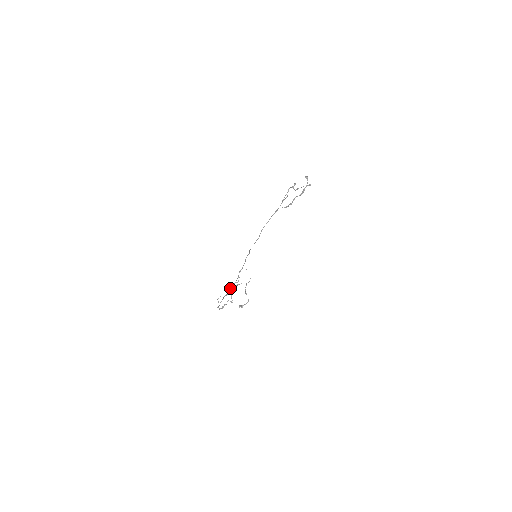
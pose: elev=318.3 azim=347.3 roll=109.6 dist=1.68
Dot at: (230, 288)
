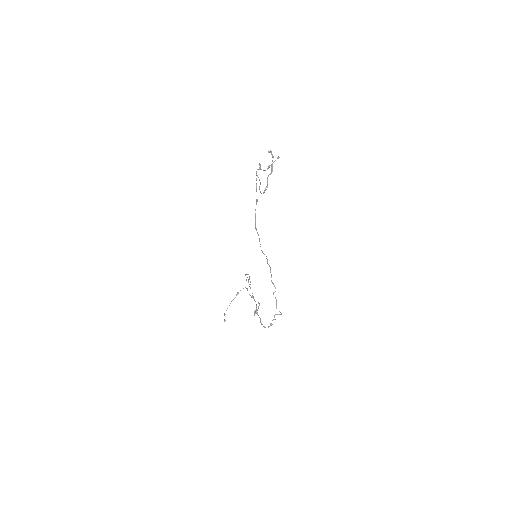
Dot at: (231, 301)
